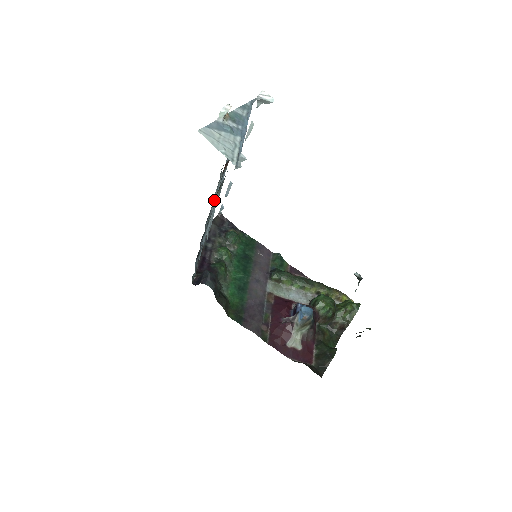
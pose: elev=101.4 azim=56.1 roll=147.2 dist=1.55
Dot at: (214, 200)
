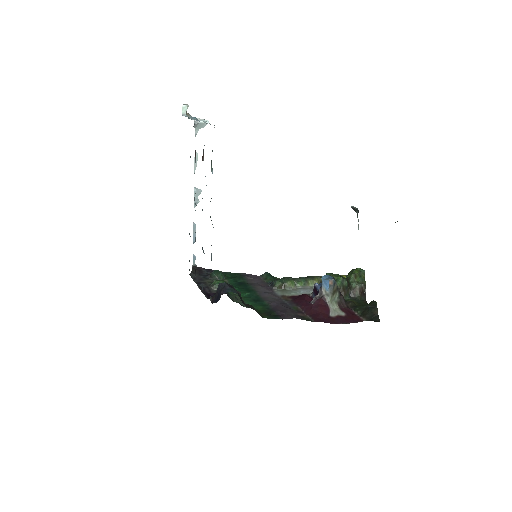
Dot at: occluded
